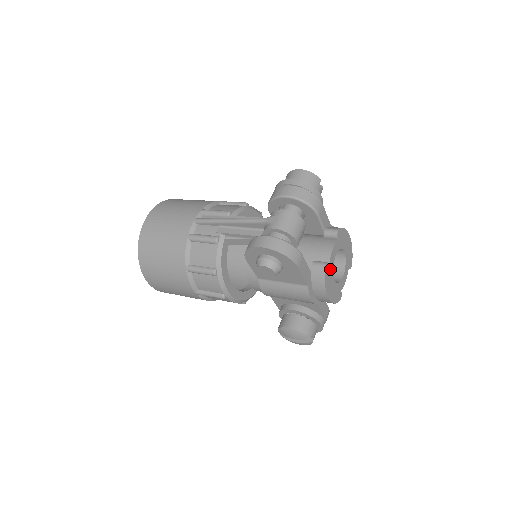
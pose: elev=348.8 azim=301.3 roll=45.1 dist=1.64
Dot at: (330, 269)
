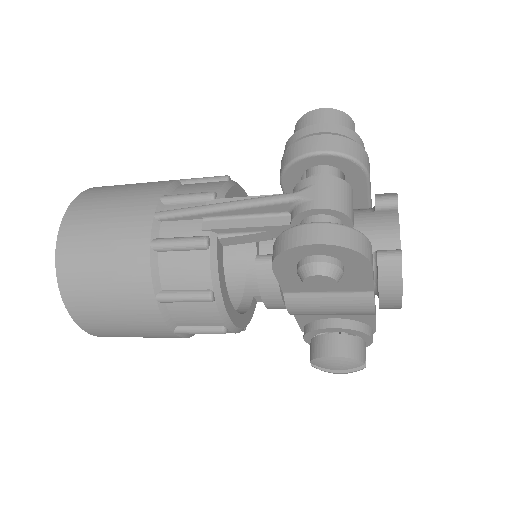
Dot at: occluded
